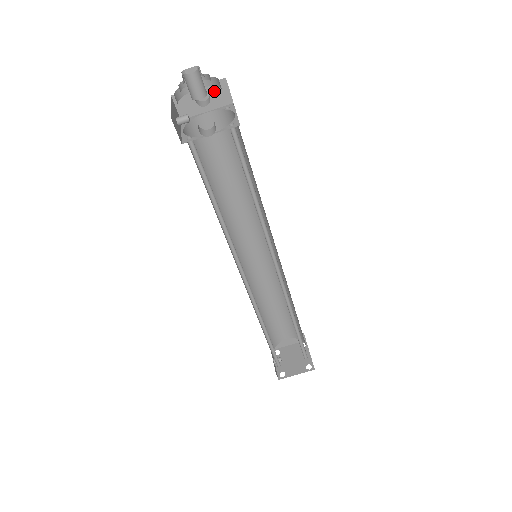
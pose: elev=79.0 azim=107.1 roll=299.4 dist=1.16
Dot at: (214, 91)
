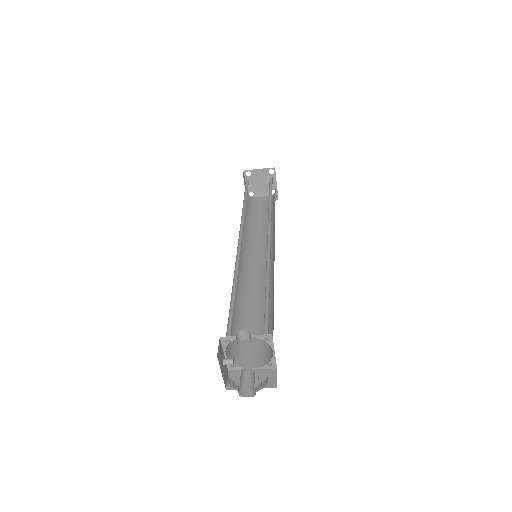
Dot at: occluded
